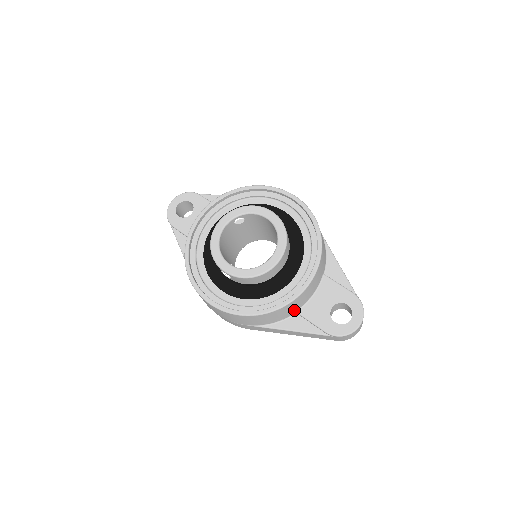
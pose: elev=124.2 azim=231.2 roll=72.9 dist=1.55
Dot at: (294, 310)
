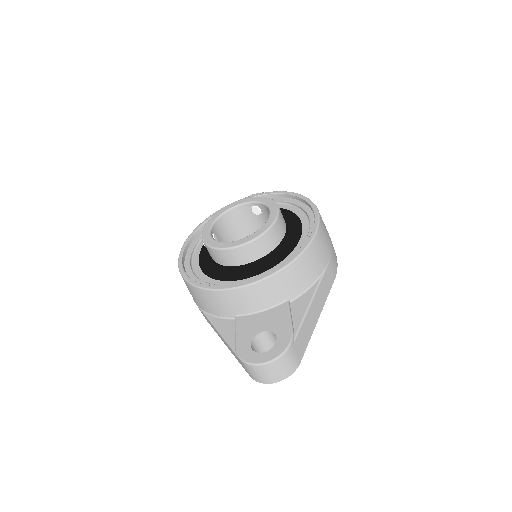
Dot at: (232, 311)
